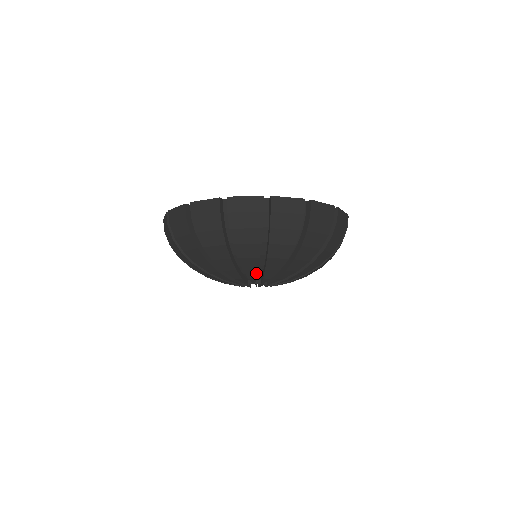
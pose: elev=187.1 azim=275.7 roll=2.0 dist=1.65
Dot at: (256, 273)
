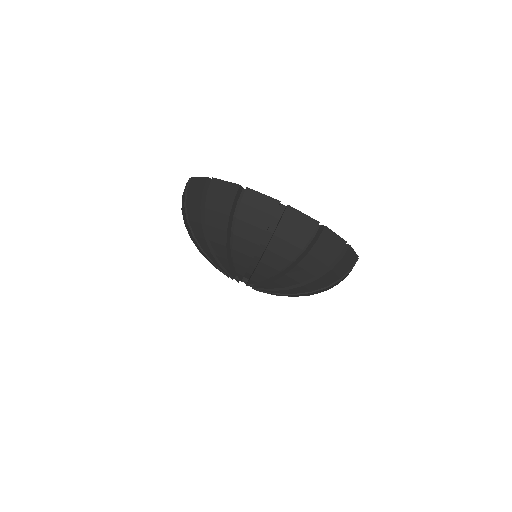
Dot at: (277, 287)
